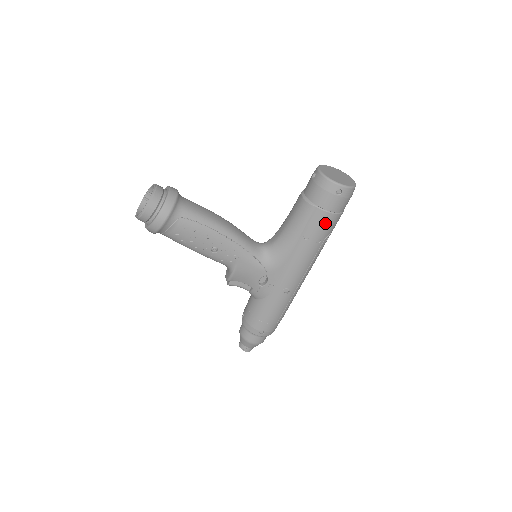
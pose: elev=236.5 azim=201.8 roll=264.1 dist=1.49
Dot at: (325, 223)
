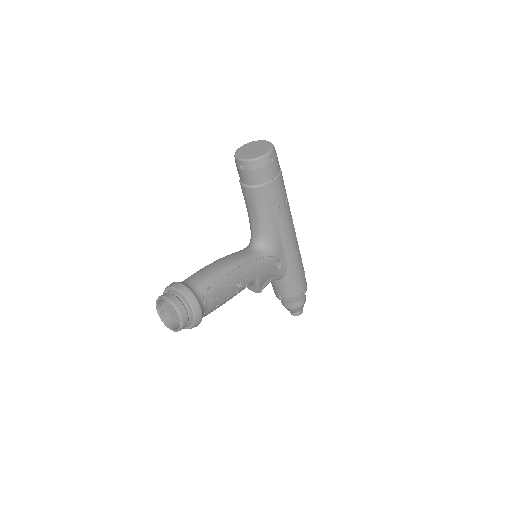
Dot at: (280, 186)
